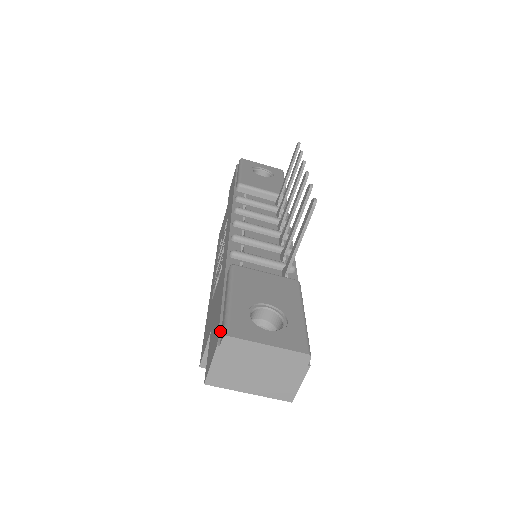
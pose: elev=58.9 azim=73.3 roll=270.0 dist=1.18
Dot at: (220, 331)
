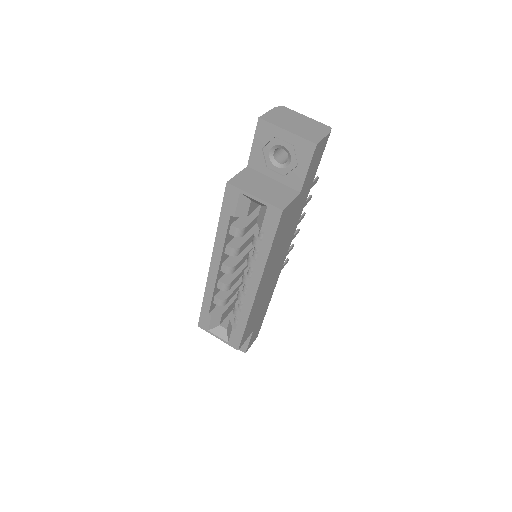
Dot at: occluded
